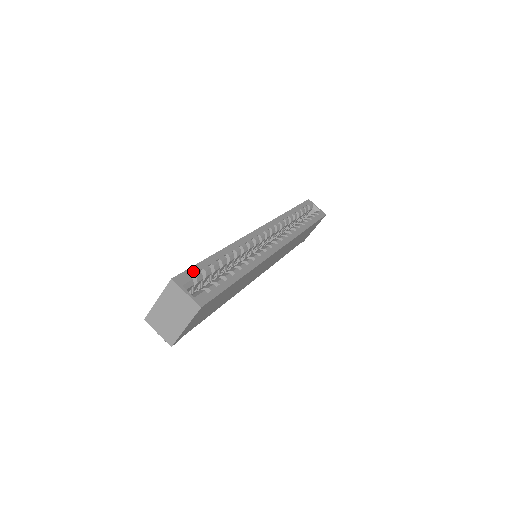
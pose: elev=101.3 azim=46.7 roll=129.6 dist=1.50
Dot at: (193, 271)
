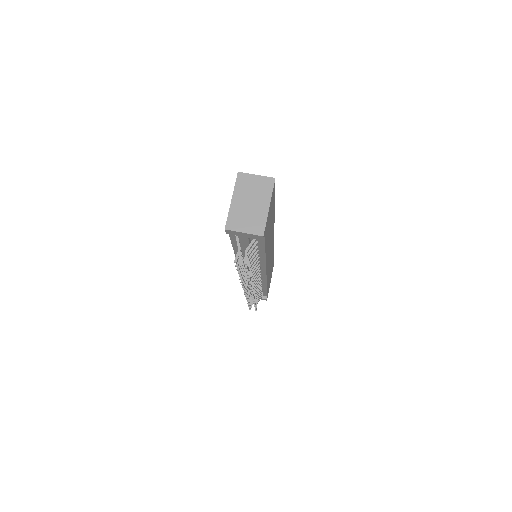
Dot at: occluded
